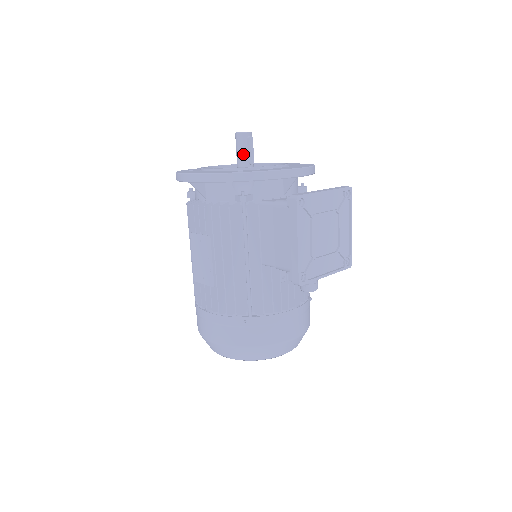
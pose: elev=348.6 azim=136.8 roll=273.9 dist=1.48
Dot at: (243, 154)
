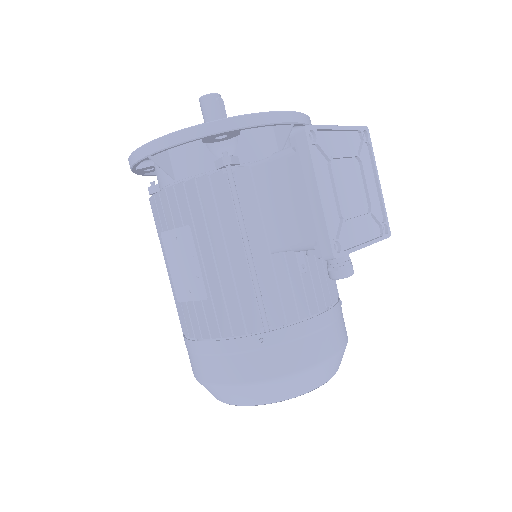
Dot at: occluded
